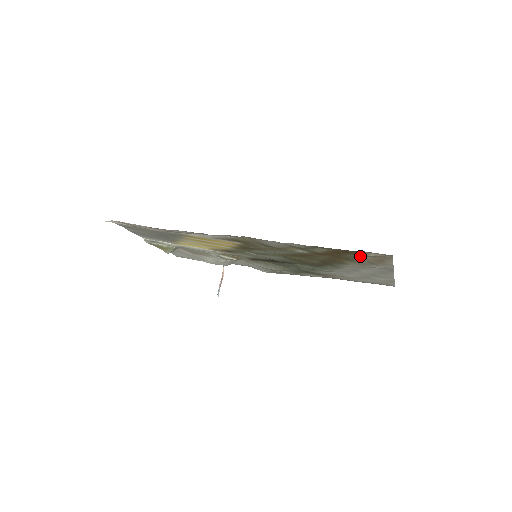
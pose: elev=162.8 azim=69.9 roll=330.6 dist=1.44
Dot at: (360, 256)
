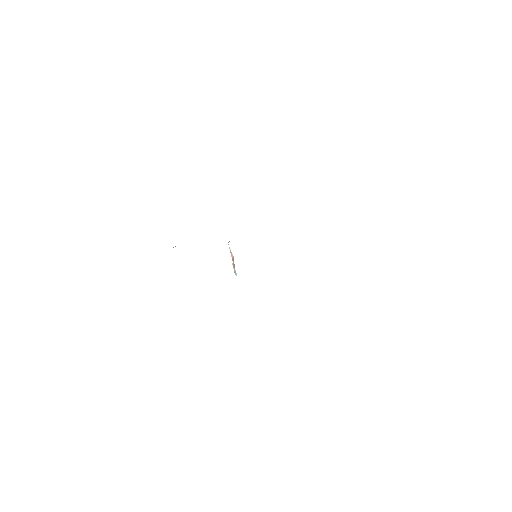
Dot at: occluded
